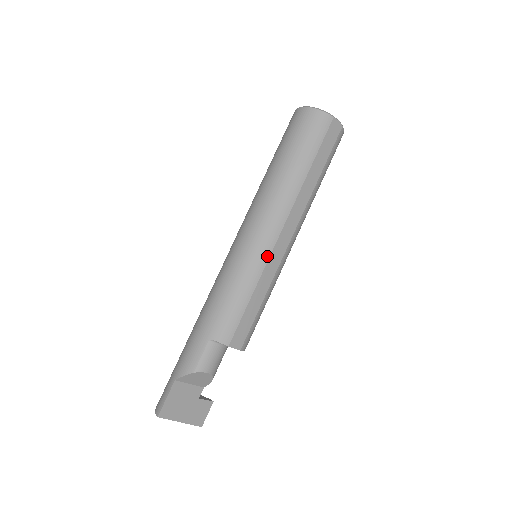
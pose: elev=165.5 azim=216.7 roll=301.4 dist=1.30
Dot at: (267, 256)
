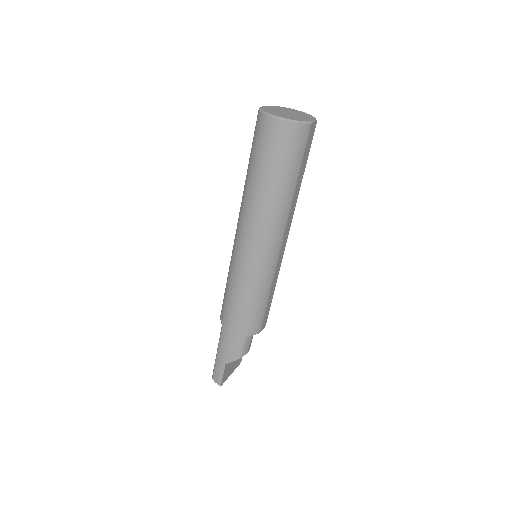
Dot at: (275, 267)
